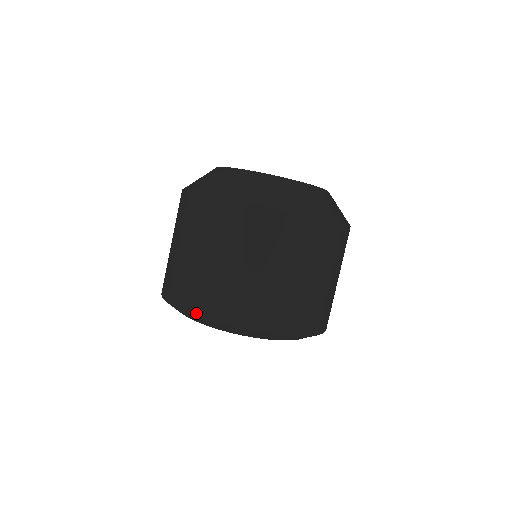
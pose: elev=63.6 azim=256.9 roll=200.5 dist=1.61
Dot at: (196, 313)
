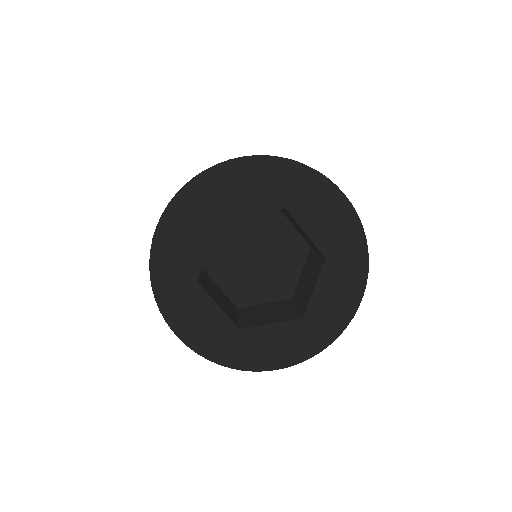
Dot at: (183, 186)
